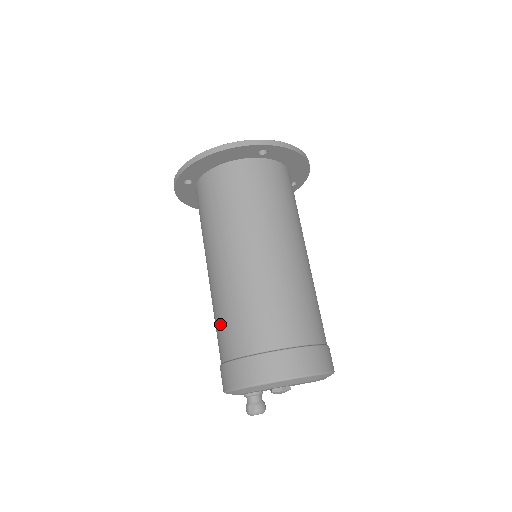
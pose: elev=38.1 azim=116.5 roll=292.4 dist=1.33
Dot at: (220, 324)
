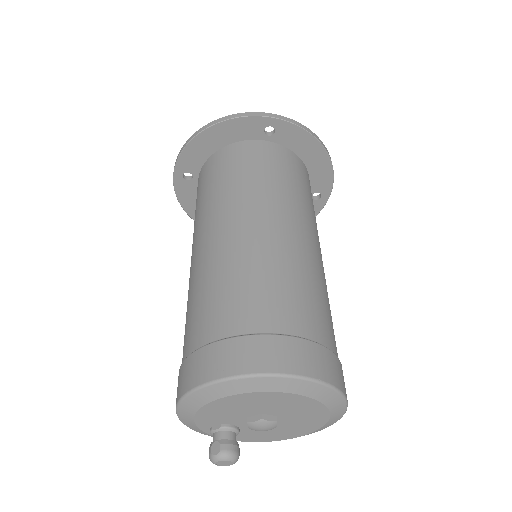
Dot at: (187, 316)
